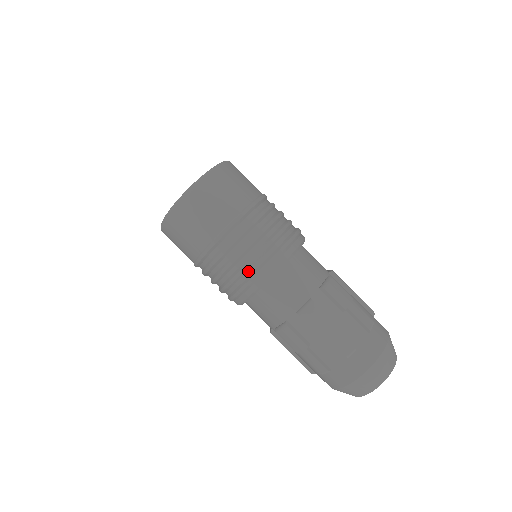
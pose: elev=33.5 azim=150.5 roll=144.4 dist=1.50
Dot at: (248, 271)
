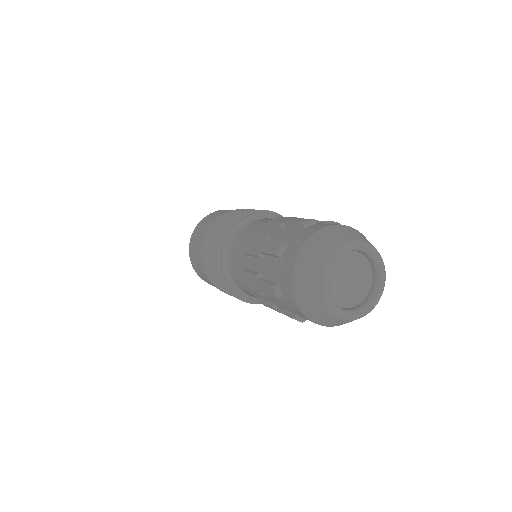
Dot at: (216, 249)
